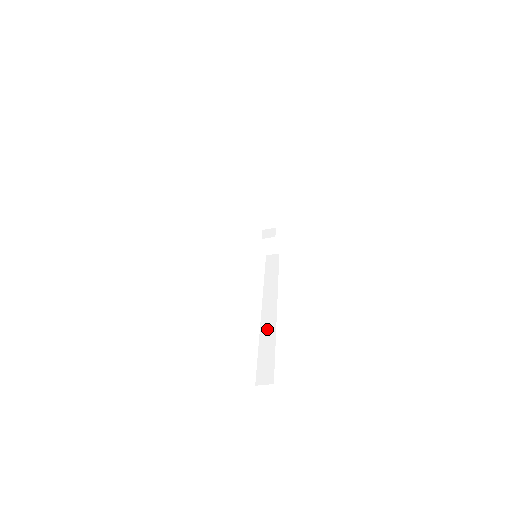
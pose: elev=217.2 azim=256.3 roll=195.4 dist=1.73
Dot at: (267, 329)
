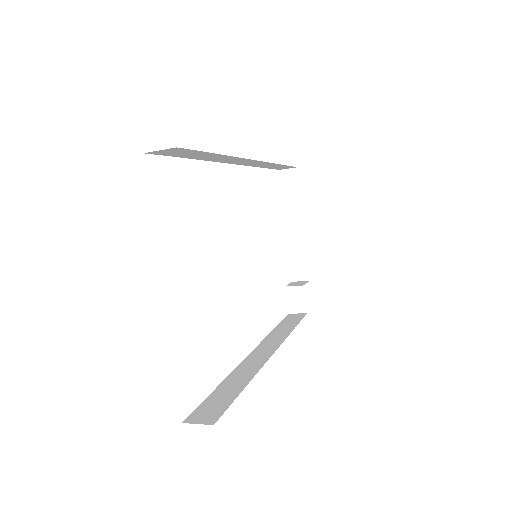
Dot at: (246, 368)
